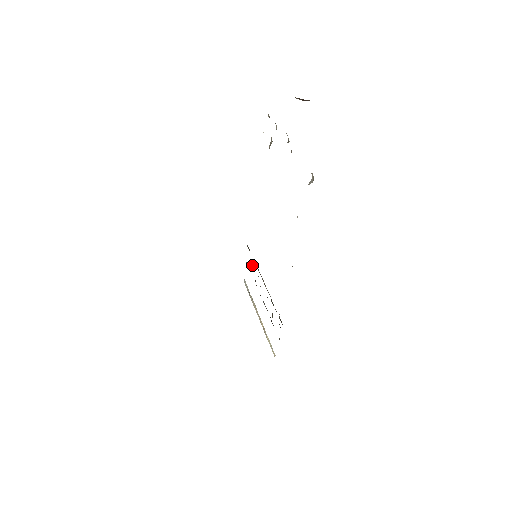
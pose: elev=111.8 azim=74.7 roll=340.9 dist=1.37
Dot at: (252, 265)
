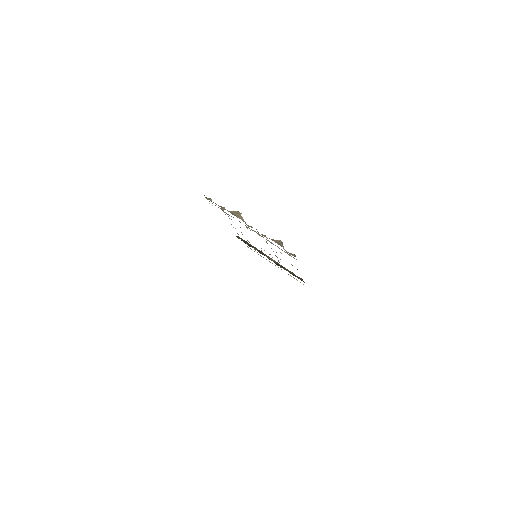
Dot at: occluded
